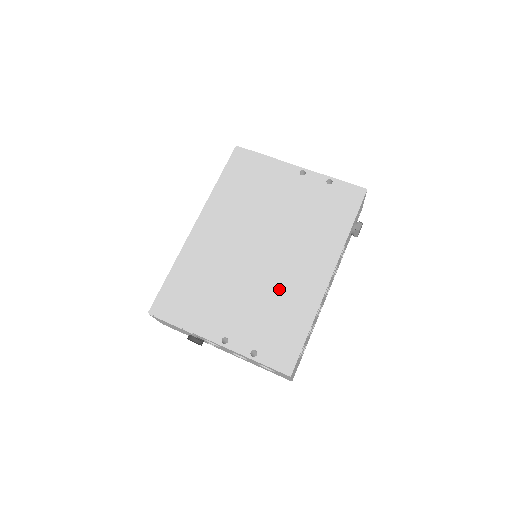
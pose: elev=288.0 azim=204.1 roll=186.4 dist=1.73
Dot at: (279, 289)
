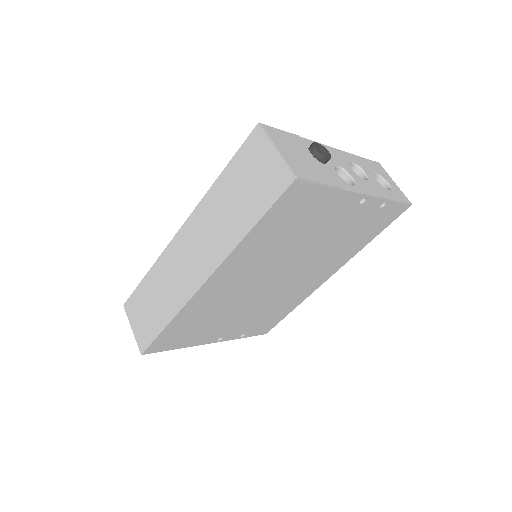
Dot at: (280, 299)
